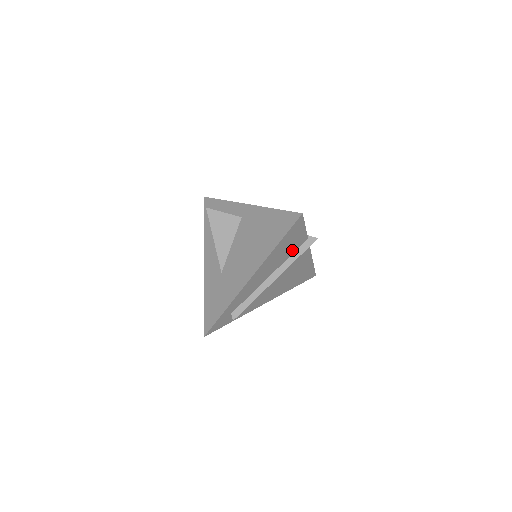
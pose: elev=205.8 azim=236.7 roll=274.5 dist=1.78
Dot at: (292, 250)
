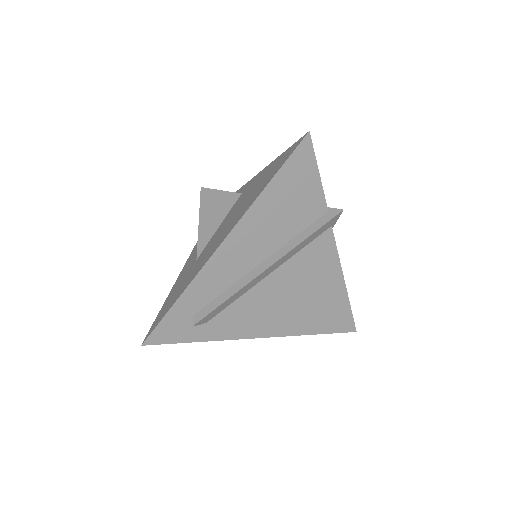
Dot at: (300, 221)
